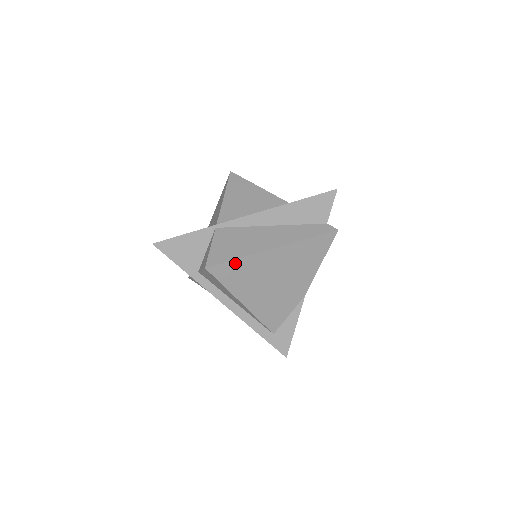
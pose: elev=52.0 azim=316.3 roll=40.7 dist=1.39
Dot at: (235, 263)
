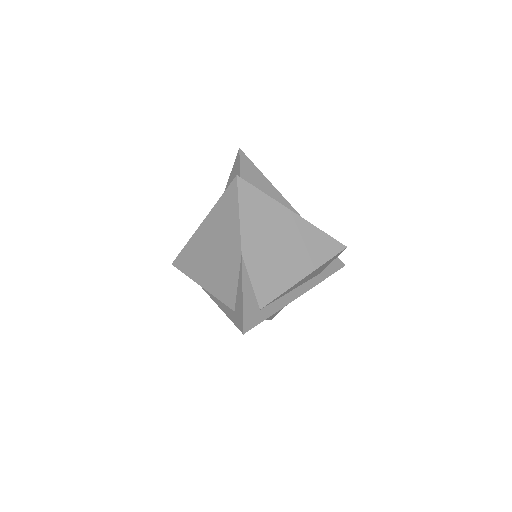
Dot at: (185, 251)
